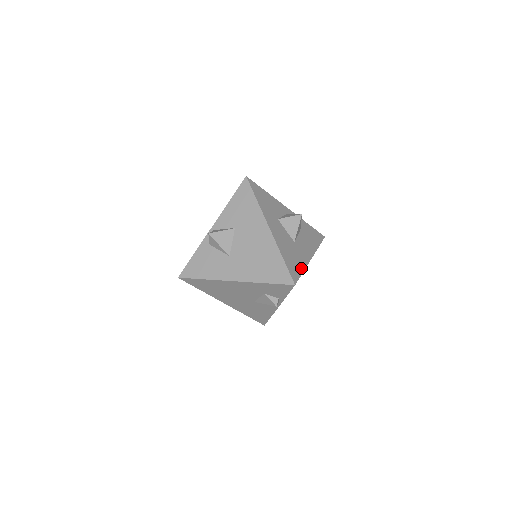
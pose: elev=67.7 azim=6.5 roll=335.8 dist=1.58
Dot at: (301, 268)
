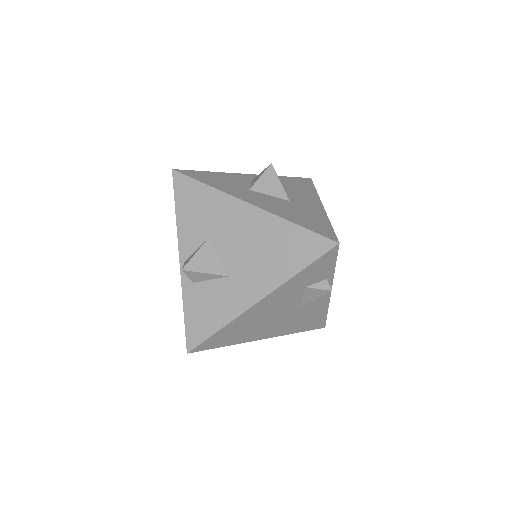
Dot at: (324, 222)
